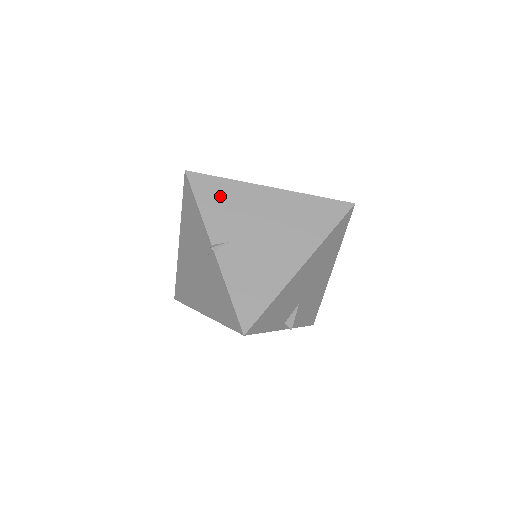
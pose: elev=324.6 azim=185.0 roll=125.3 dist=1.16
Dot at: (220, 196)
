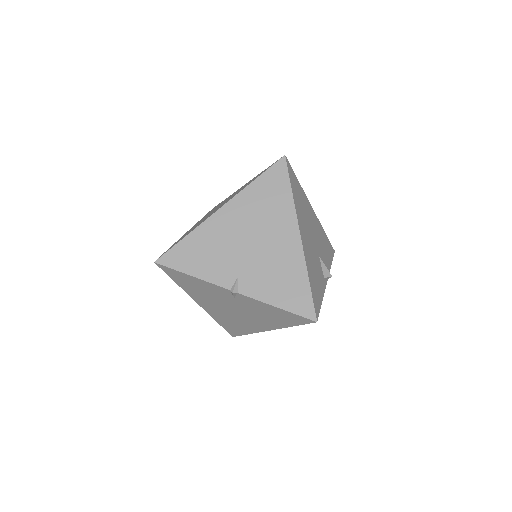
Dot at: (197, 252)
